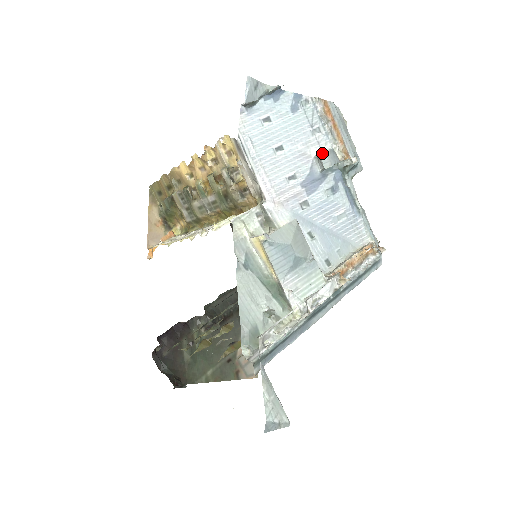
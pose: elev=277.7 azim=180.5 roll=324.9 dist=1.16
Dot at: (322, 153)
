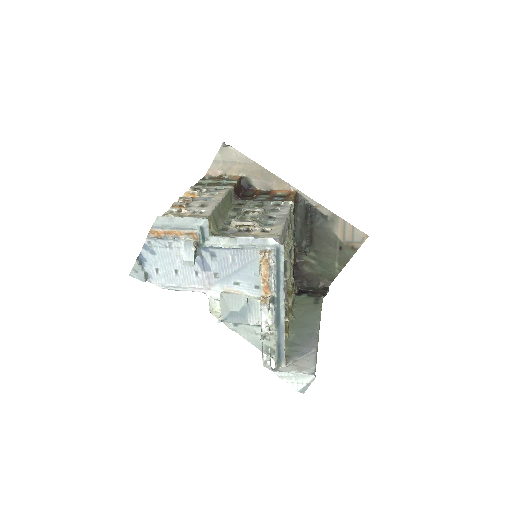
Dot at: (183, 264)
